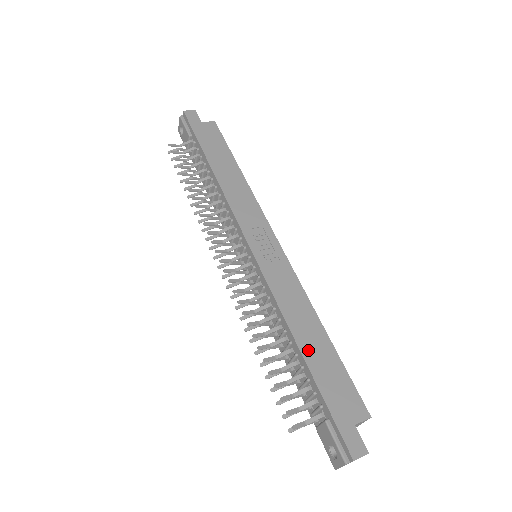
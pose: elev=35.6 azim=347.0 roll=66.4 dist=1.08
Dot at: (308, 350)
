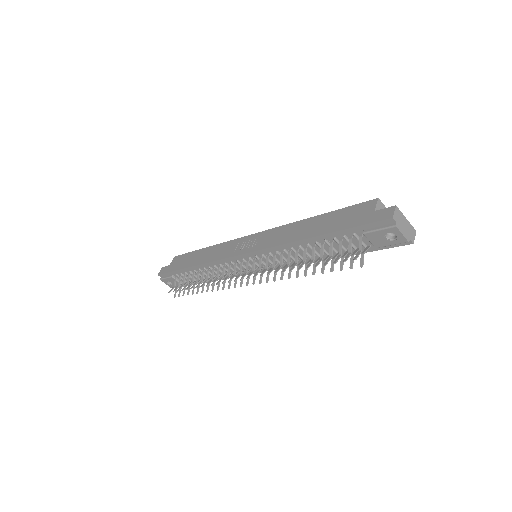
Dot at: (315, 232)
